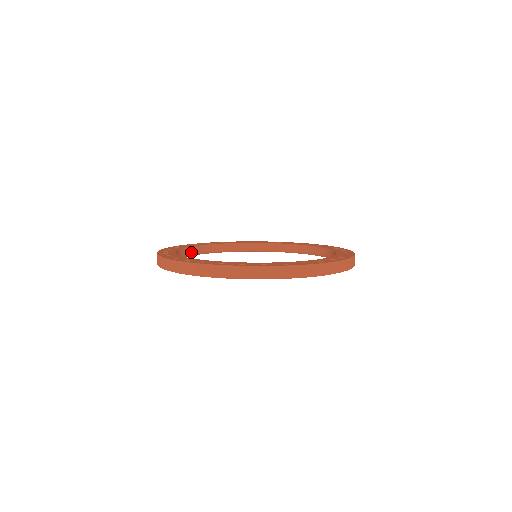
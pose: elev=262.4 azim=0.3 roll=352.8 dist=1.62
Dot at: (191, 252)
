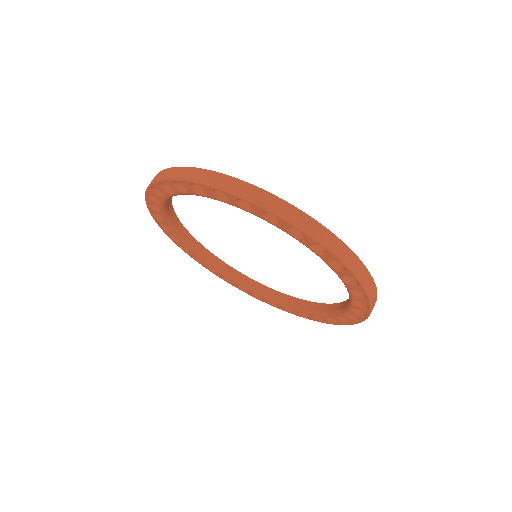
Dot at: (169, 200)
